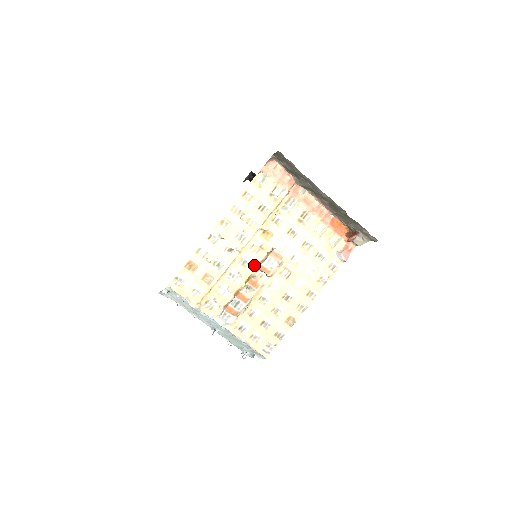
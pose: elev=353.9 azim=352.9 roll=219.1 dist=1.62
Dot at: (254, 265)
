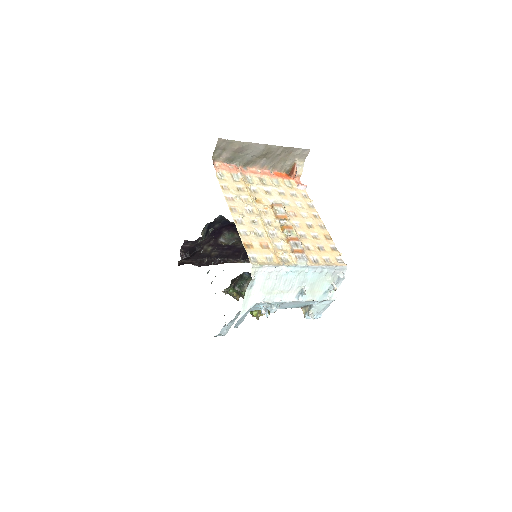
Dot at: (275, 220)
